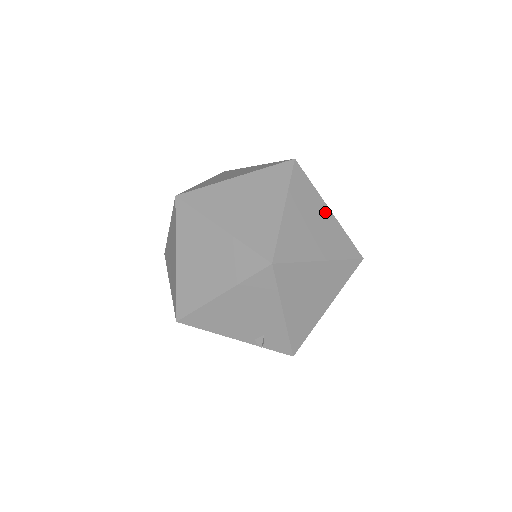
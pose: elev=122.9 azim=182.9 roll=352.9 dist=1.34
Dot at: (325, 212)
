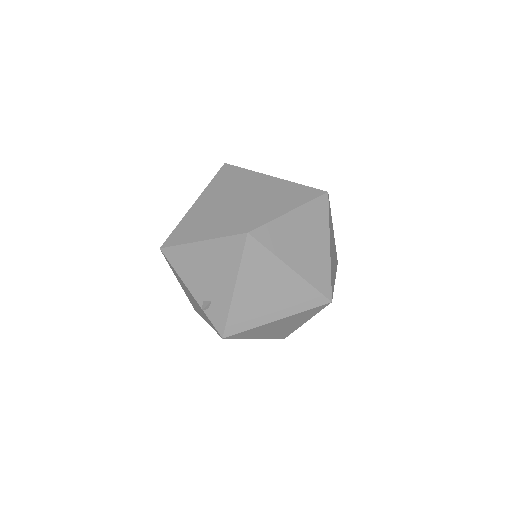
Dot at: (324, 243)
